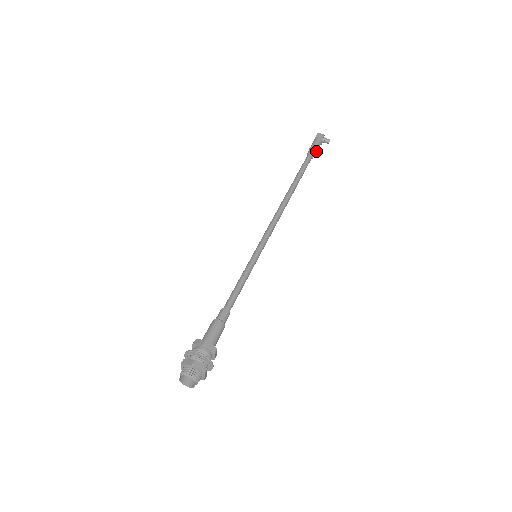
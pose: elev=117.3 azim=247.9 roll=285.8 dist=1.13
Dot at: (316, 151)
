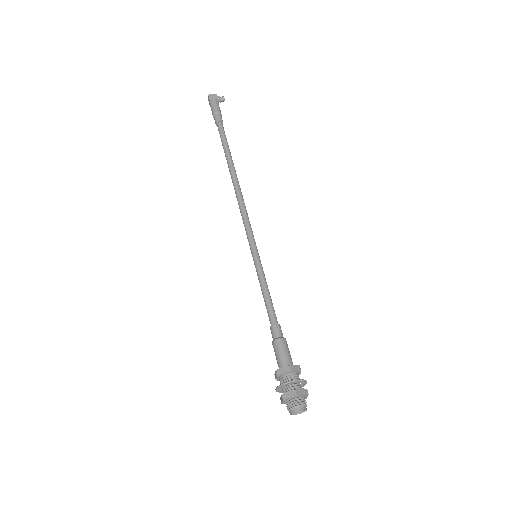
Dot at: (221, 116)
